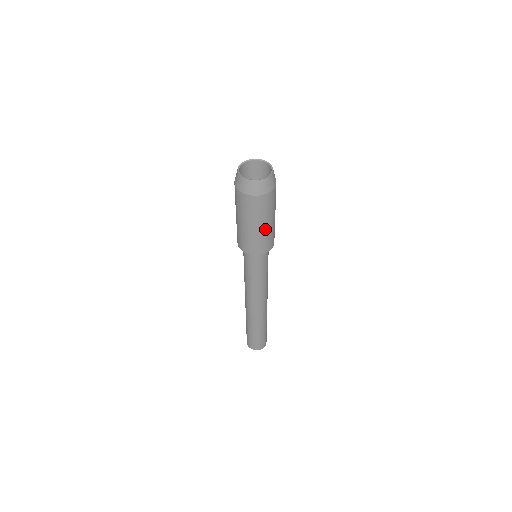
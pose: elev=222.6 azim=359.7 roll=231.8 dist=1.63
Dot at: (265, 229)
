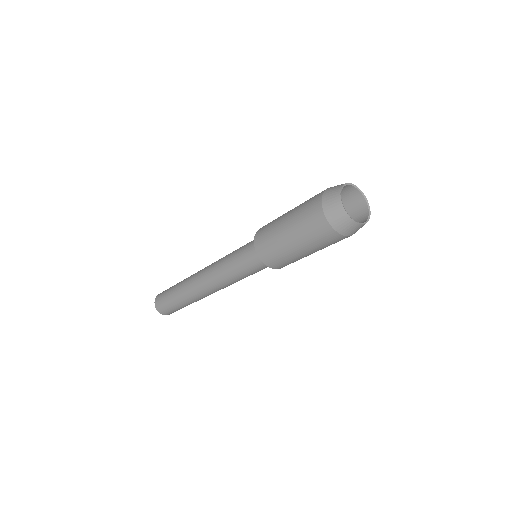
Dot at: (302, 255)
